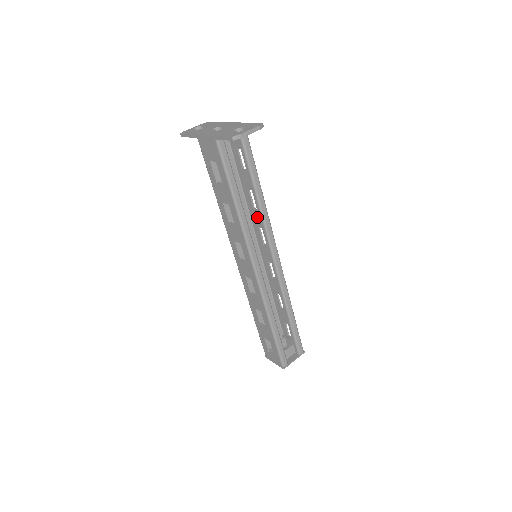
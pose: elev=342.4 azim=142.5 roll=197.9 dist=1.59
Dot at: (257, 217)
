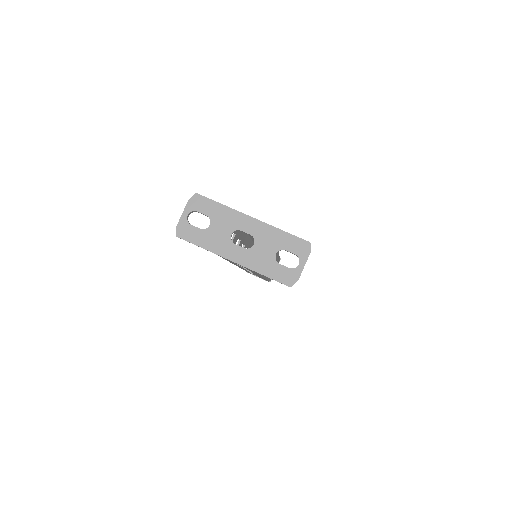
Dot at: occluded
